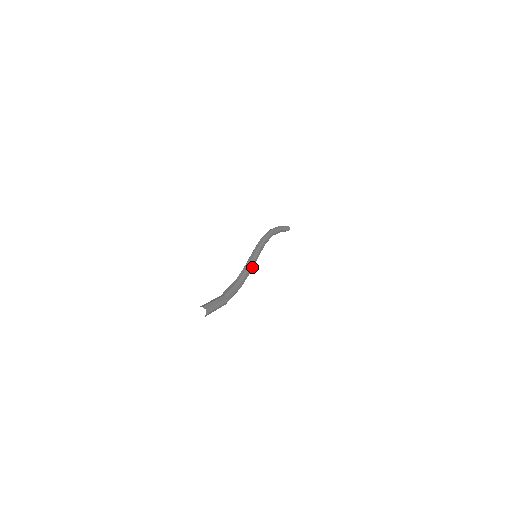
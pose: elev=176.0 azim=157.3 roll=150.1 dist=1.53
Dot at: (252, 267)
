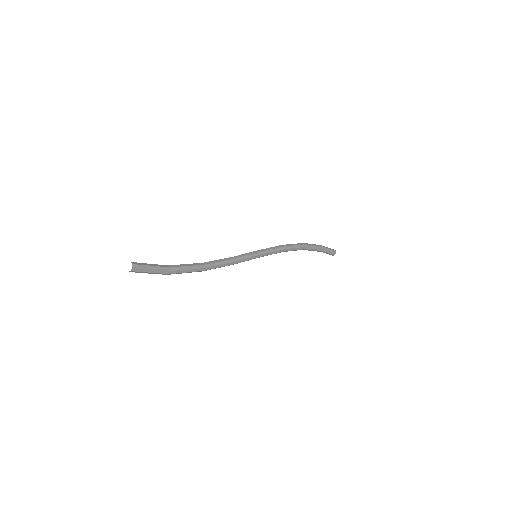
Dot at: (236, 262)
